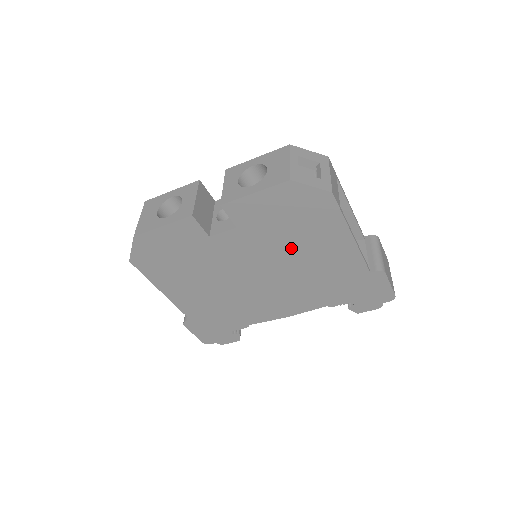
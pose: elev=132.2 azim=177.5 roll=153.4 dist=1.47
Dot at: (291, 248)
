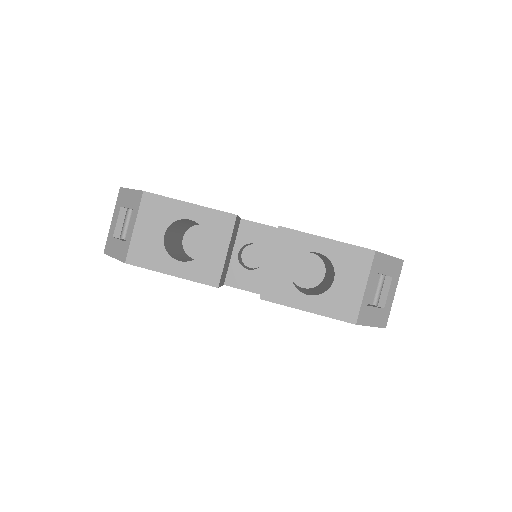
Dot at: occluded
